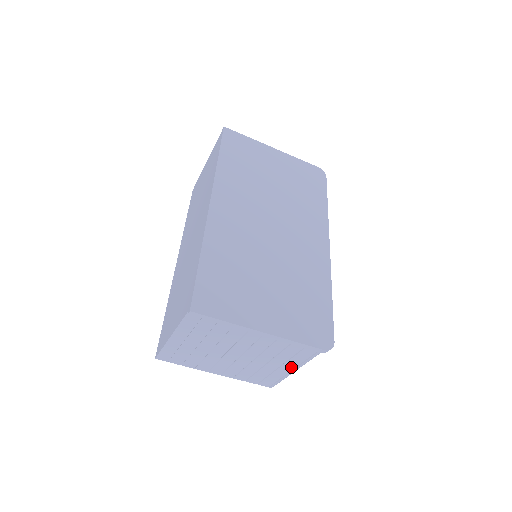
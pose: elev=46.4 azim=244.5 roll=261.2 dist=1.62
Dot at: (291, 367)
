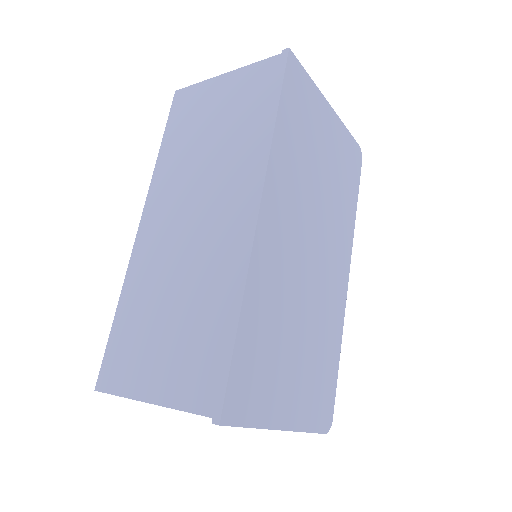
Dot at: occluded
